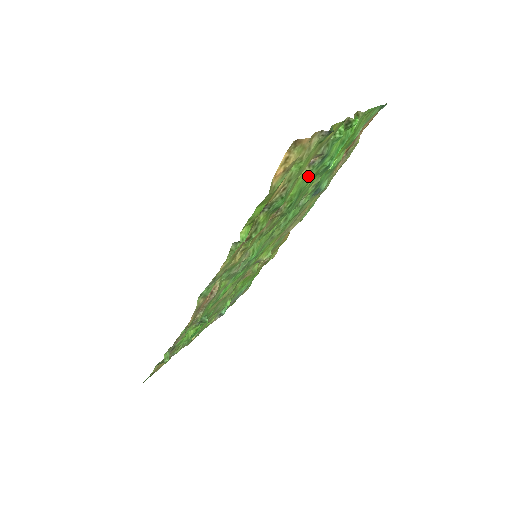
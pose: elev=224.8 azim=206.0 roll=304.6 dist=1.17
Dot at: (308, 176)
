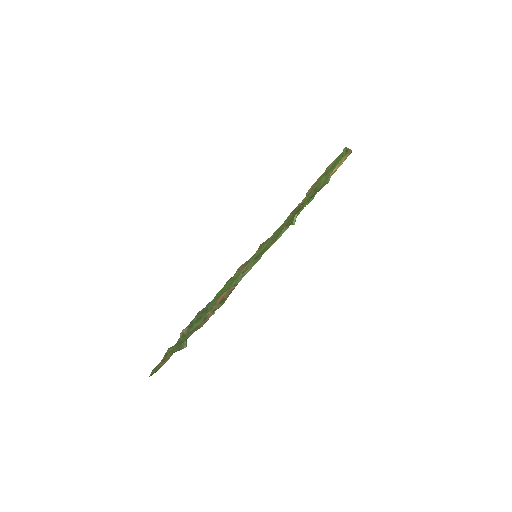
Dot at: occluded
